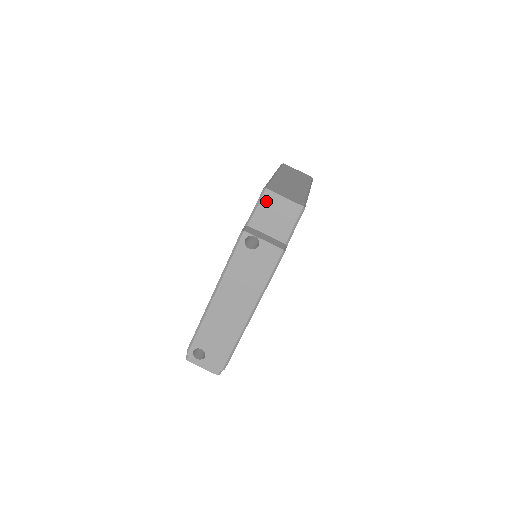
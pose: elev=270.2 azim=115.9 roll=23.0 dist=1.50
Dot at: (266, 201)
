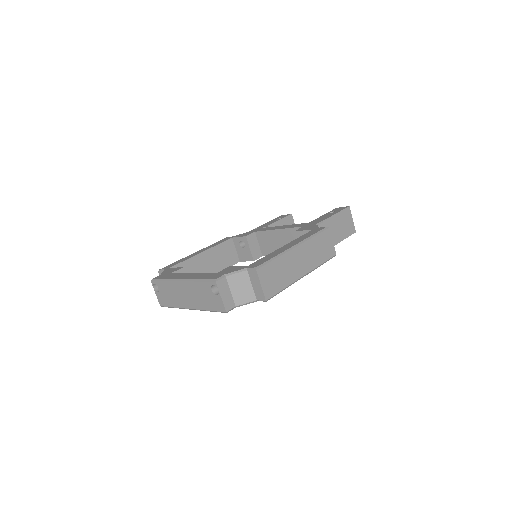
Dot at: (251, 274)
